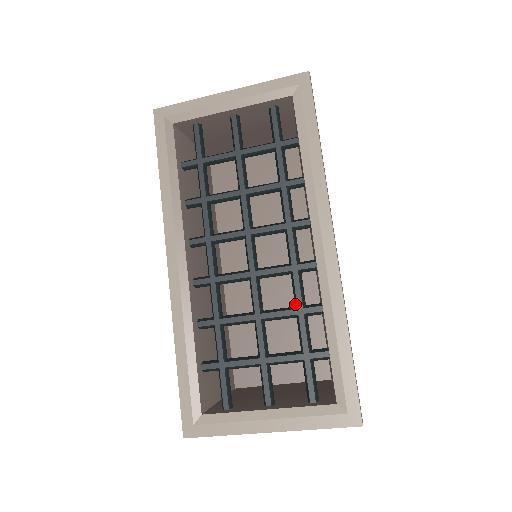
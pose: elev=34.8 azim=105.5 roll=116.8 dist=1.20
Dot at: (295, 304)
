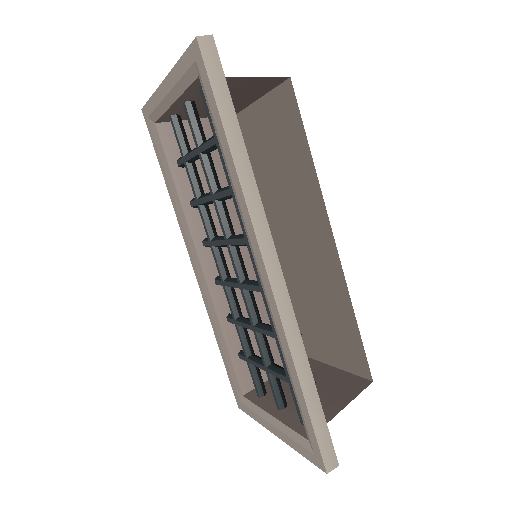
Dot at: occluded
